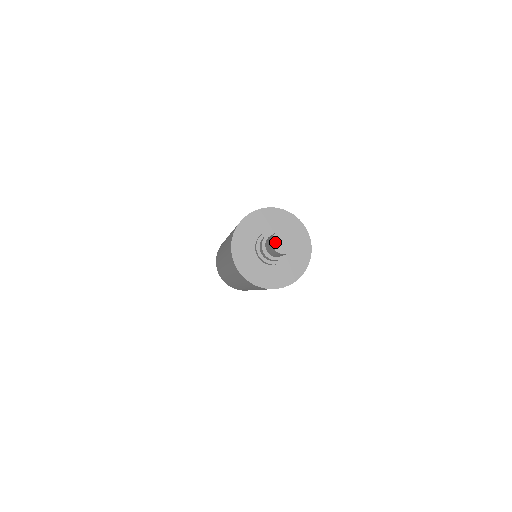
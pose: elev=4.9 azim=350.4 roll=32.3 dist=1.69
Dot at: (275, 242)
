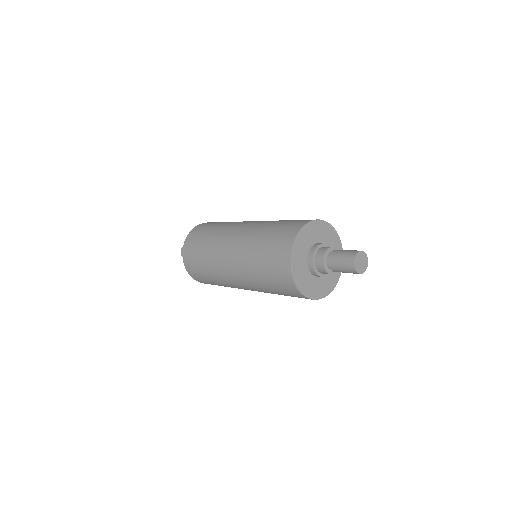
Dot at: (357, 268)
